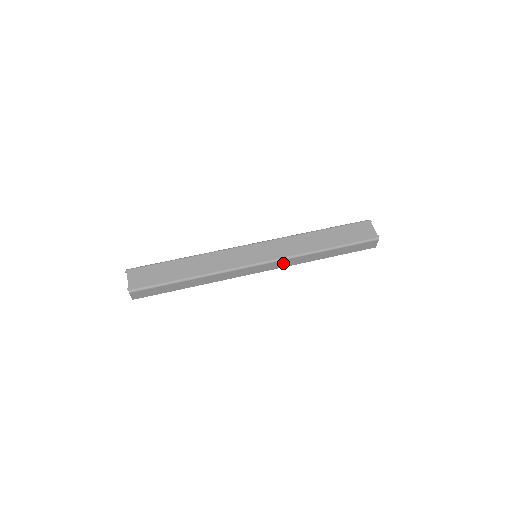
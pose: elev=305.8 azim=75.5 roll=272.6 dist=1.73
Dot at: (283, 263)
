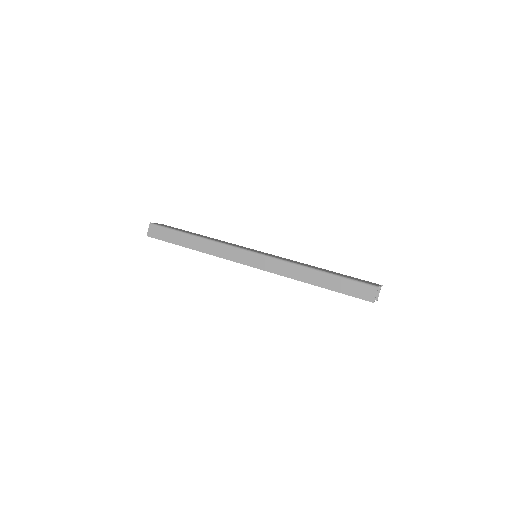
Dot at: (273, 265)
